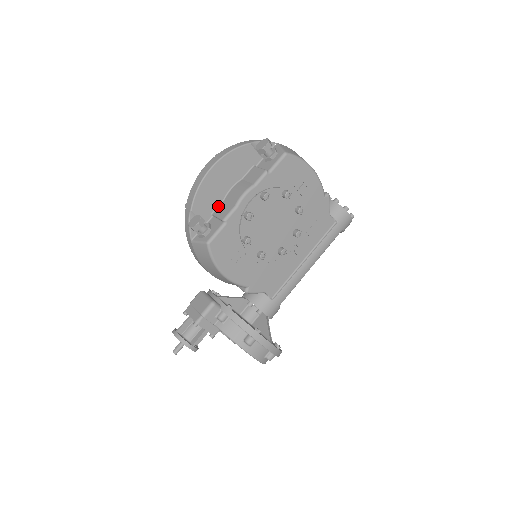
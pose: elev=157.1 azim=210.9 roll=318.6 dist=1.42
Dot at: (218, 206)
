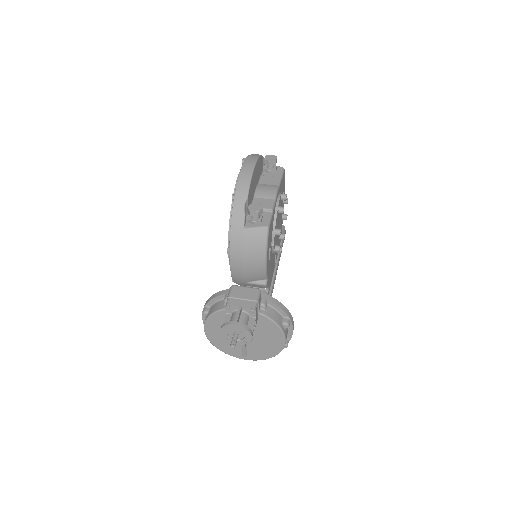
Dot at: (252, 201)
